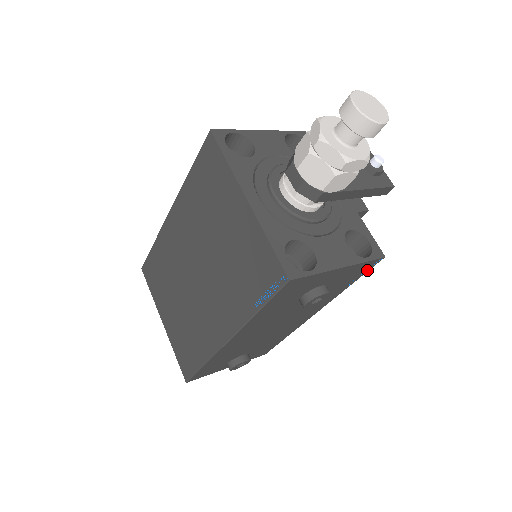
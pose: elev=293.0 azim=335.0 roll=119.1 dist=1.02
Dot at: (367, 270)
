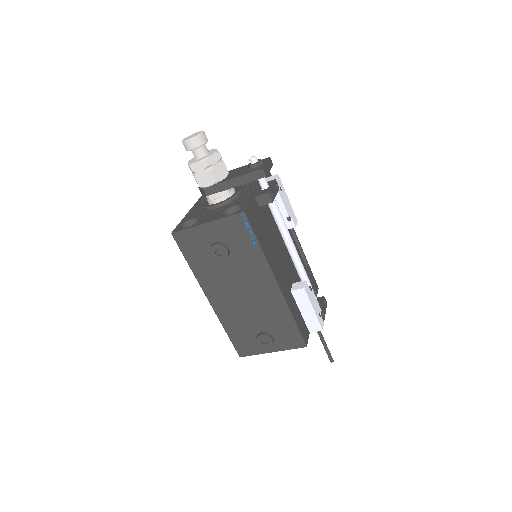
Dot at: (249, 227)
